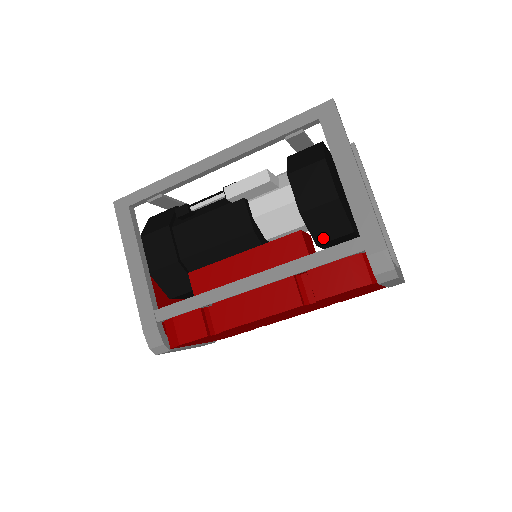
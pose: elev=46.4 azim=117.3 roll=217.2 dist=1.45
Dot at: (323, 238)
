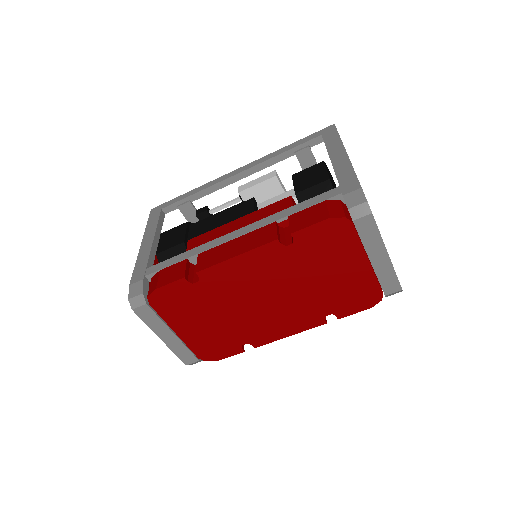
Dot at: occluded
